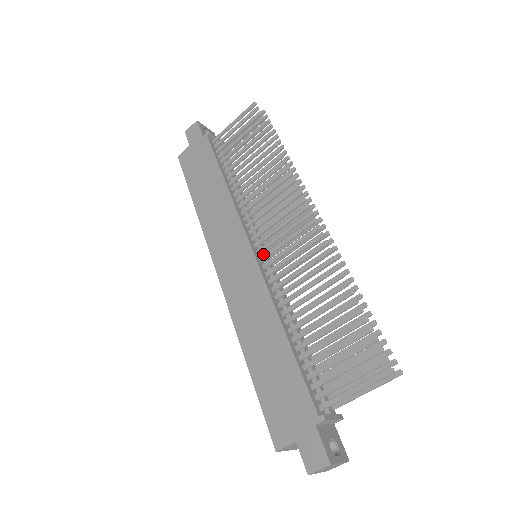
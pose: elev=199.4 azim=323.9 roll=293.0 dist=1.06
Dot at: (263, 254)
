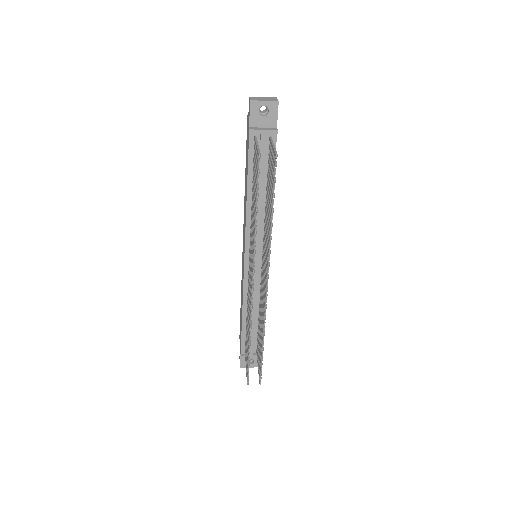
Dot at: occluded
